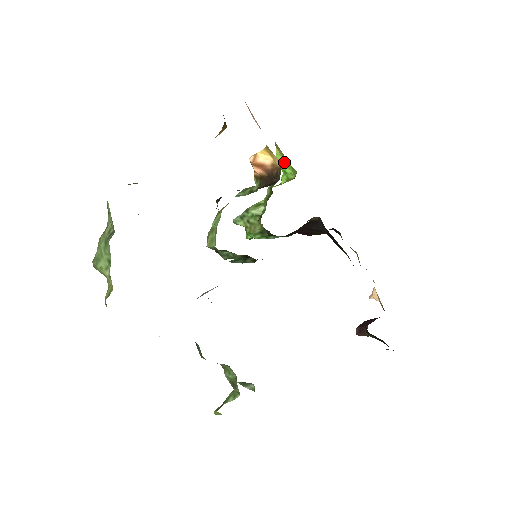
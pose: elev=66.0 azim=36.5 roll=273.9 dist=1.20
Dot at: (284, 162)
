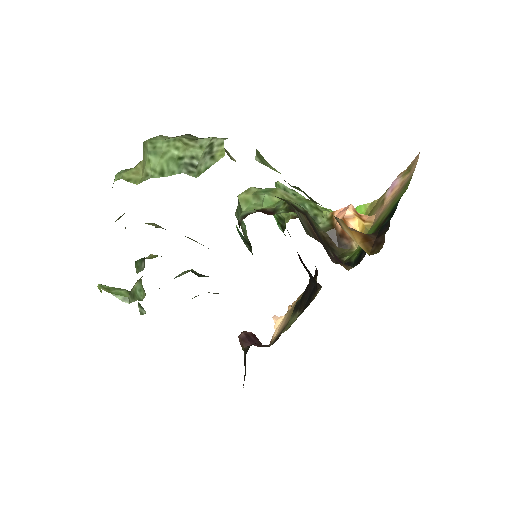
Dot at: occluded
